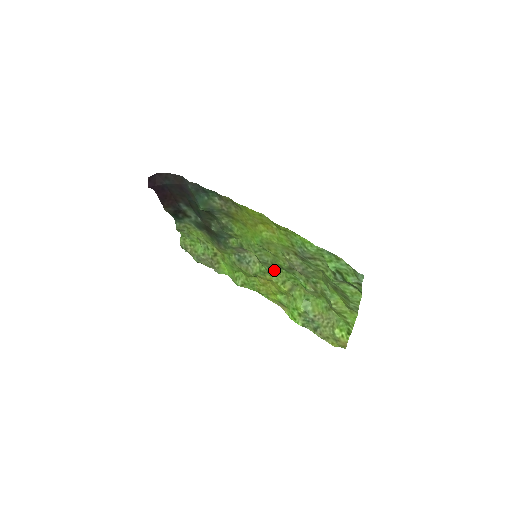
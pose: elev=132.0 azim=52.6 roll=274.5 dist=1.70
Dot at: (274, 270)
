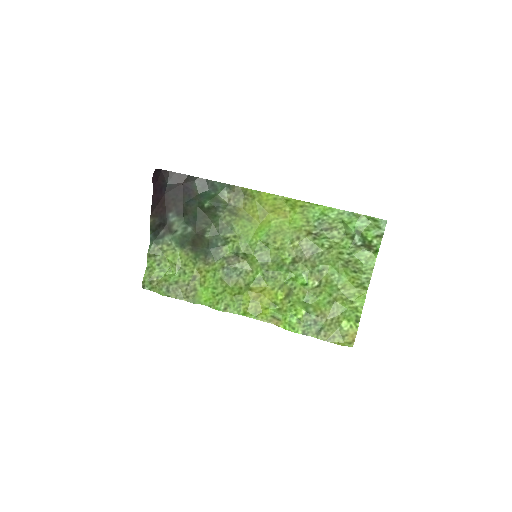
Dot at: (271, 274)
